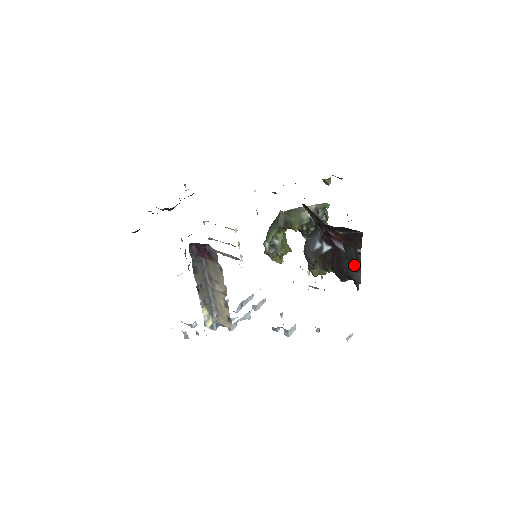
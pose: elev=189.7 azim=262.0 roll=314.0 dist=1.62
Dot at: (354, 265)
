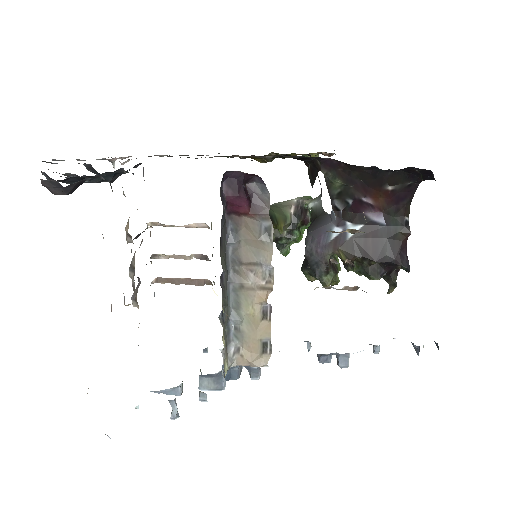
Dot at: (399, 243)
